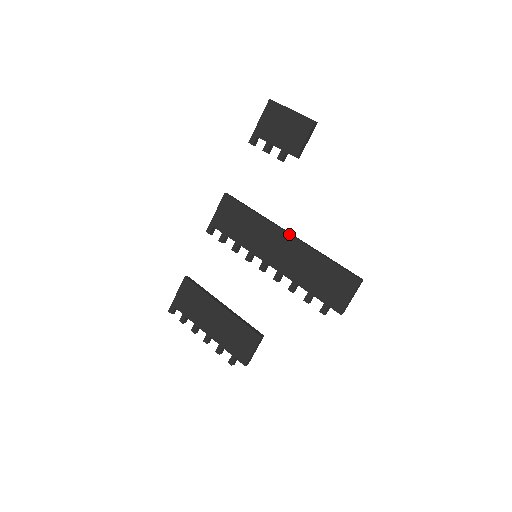
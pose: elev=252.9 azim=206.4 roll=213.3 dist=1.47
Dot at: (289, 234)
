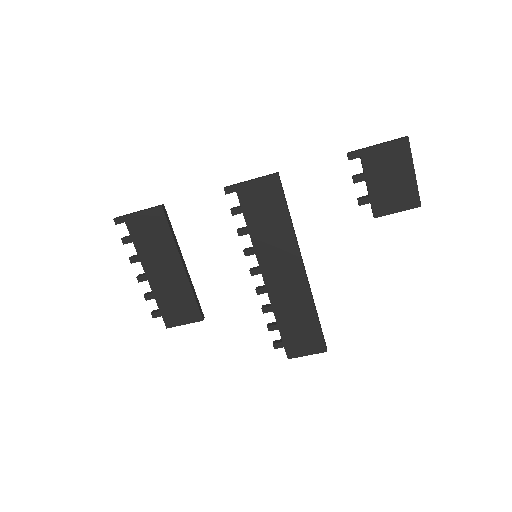
Dot at: (305, 270)
